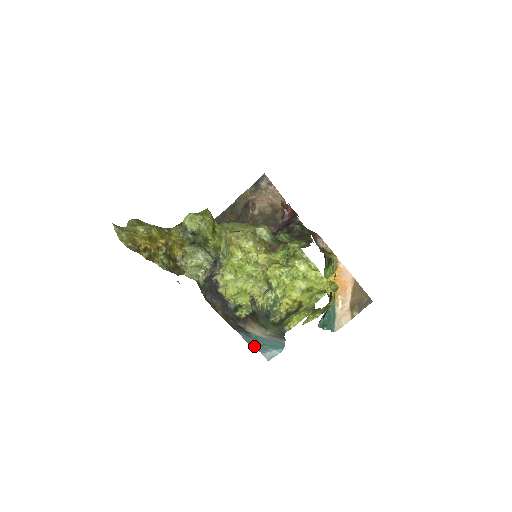
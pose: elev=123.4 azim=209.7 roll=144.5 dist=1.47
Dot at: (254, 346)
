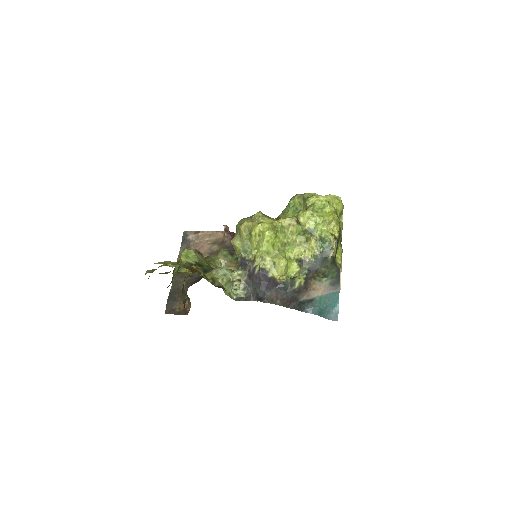
Dot at: (321, 315)
